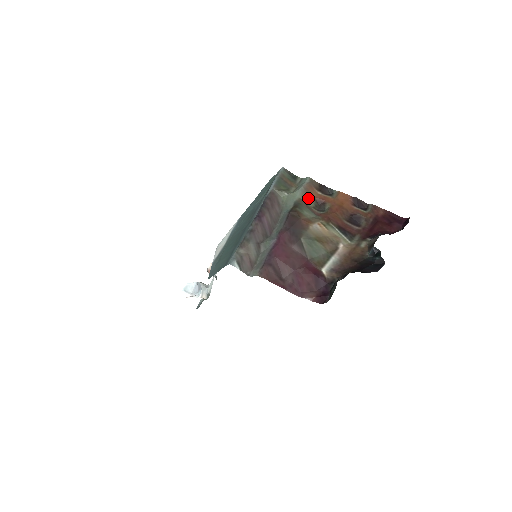
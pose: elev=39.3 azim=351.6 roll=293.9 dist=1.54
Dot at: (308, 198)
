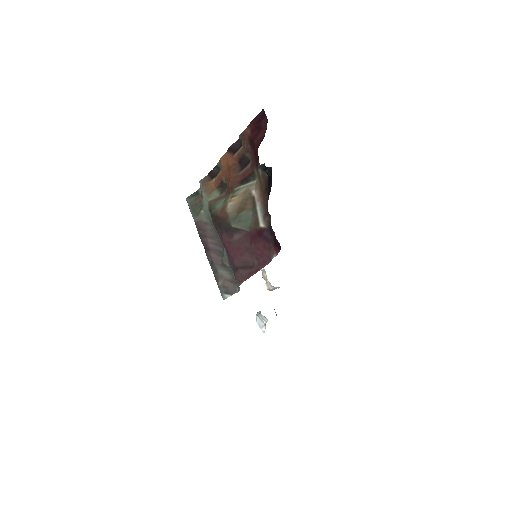
Dot at: (212, 194)
